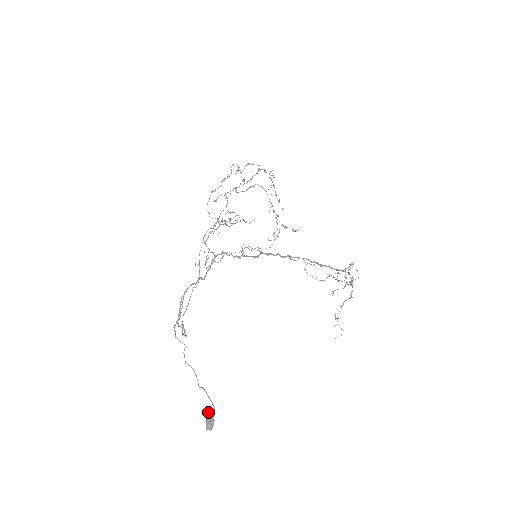
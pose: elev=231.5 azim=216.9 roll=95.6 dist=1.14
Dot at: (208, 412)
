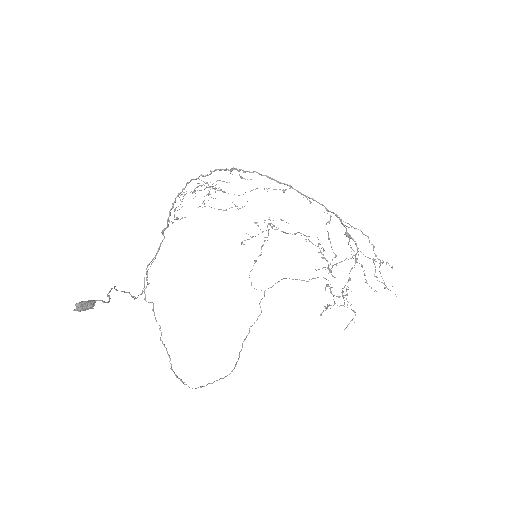
Dot at: (92, 300)
